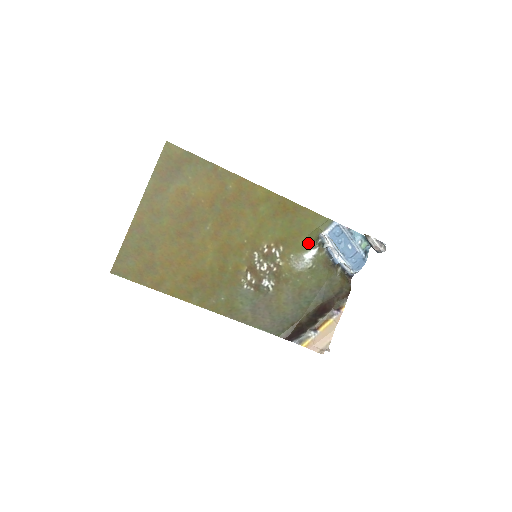
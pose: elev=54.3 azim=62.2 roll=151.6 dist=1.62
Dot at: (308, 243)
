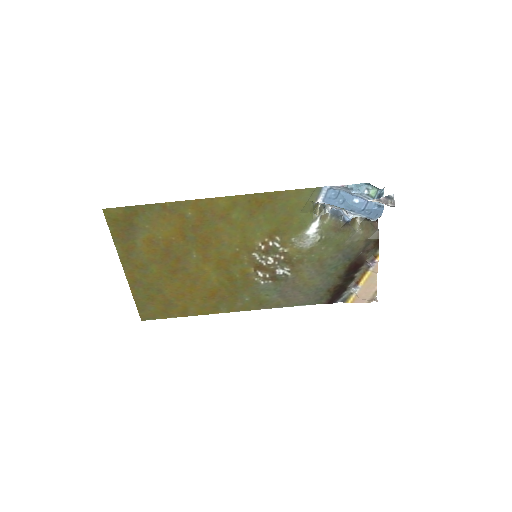
Dot at: (304, 220)
